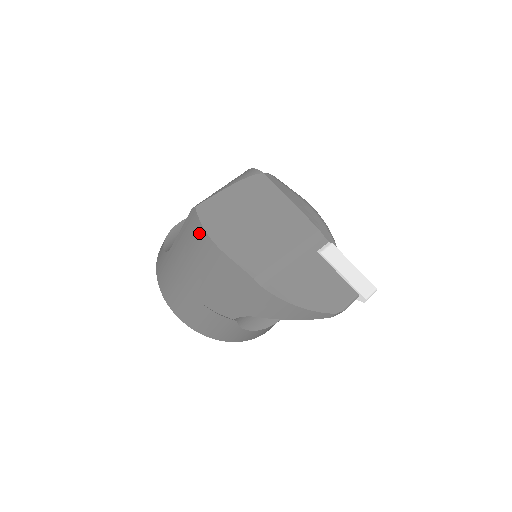
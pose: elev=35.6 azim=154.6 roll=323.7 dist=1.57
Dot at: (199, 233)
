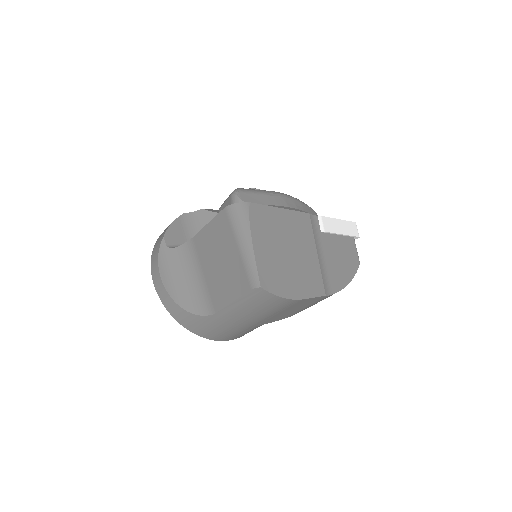
Dot at: (273, 301)
